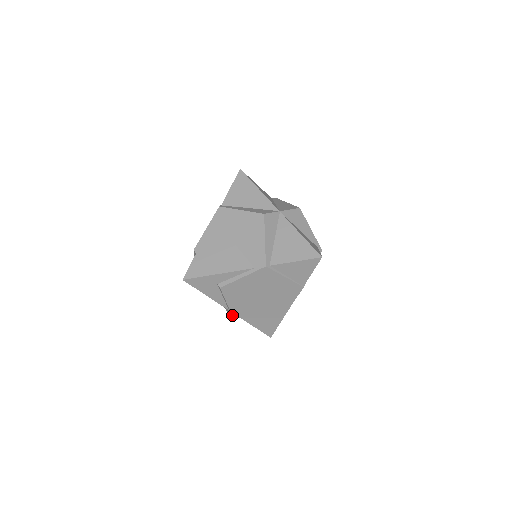
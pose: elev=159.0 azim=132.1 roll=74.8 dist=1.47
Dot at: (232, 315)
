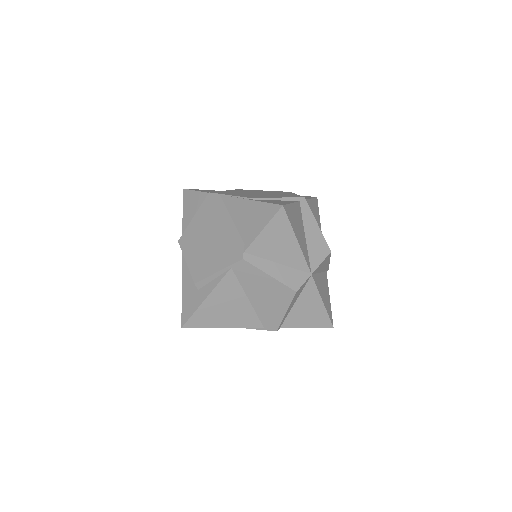
Dot at: occluded
